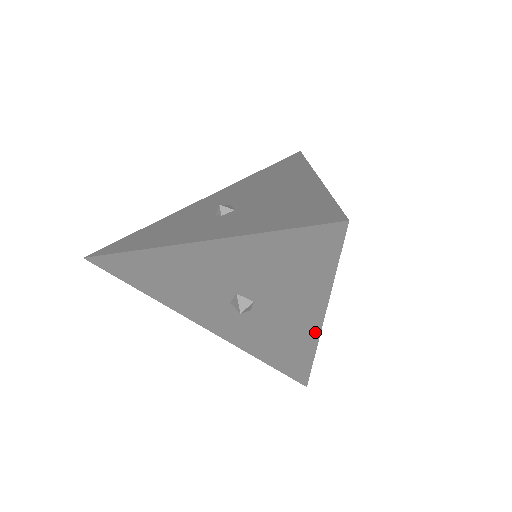
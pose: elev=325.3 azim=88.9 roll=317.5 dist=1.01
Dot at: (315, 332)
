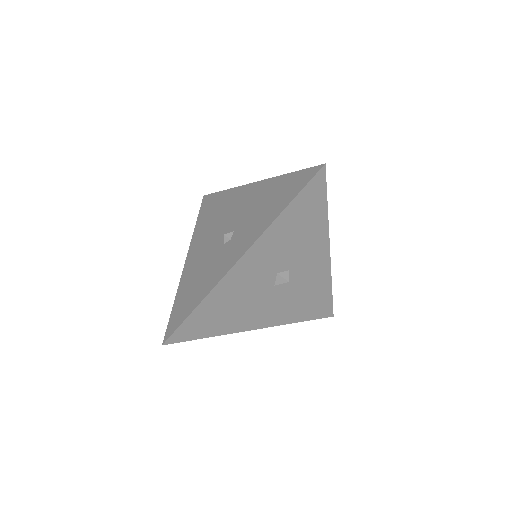
Dot at: (327, 261)
